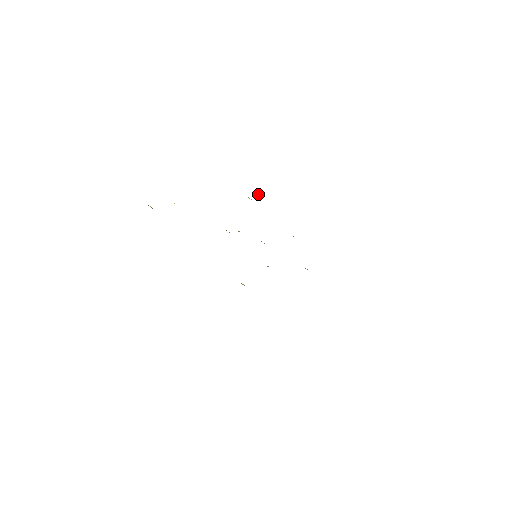
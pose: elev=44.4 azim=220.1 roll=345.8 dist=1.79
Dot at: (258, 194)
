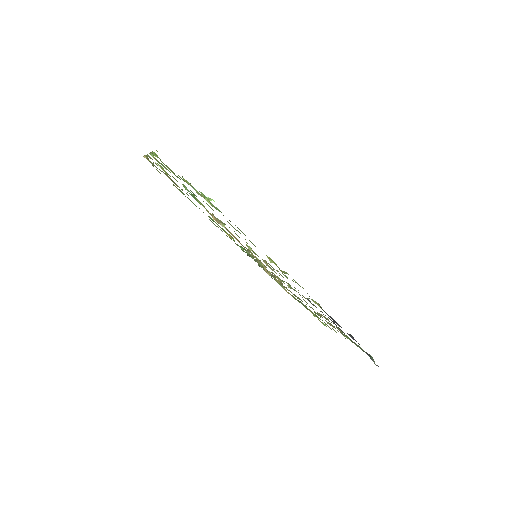
Dot at: (210, 200)
